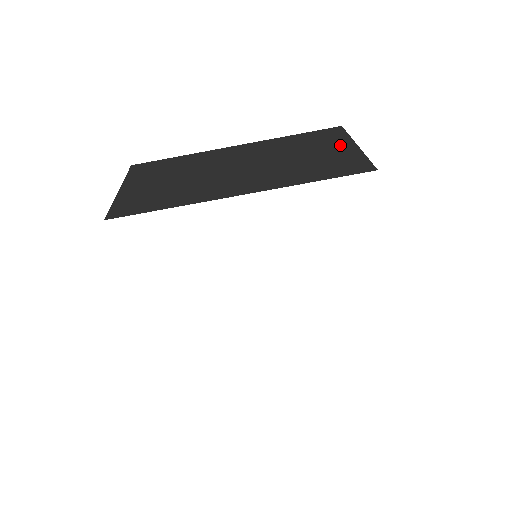
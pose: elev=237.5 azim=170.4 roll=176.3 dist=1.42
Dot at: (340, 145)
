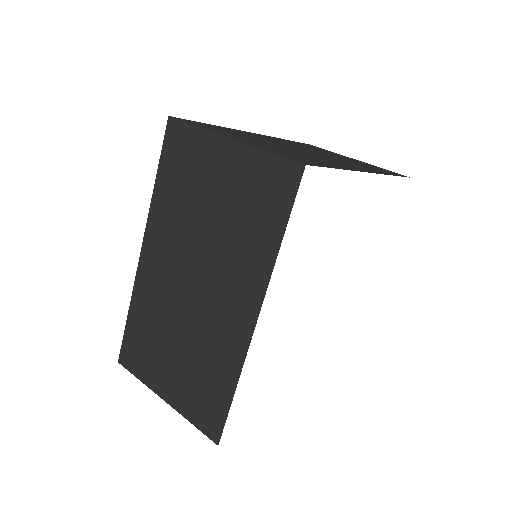
Dot at: (346, 157)
